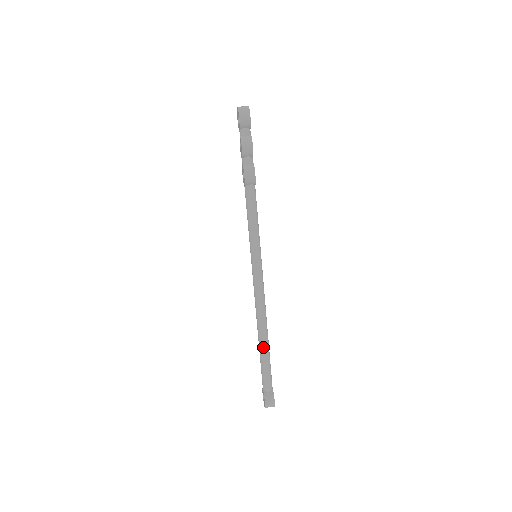
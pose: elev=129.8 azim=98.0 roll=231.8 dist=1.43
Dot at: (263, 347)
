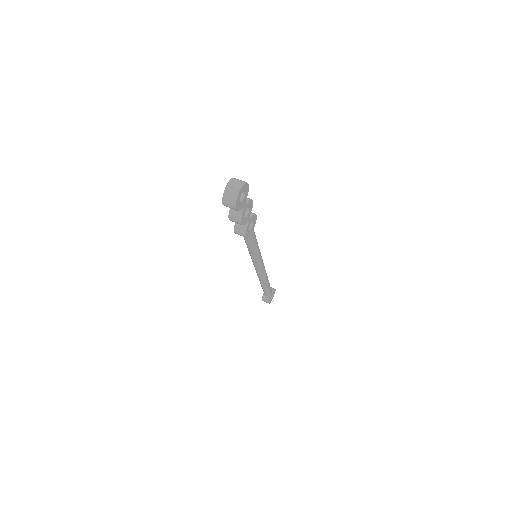
Dot at: (262, 286)
